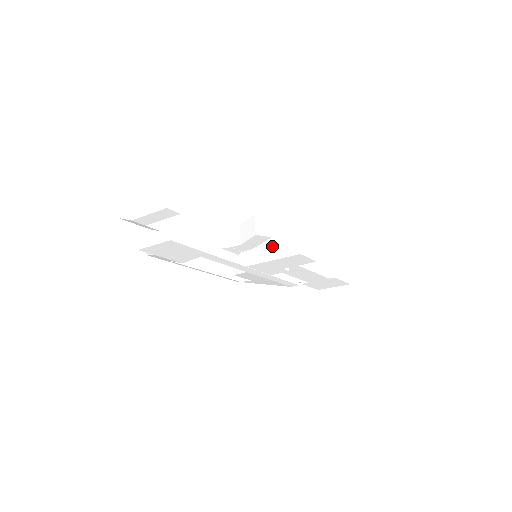
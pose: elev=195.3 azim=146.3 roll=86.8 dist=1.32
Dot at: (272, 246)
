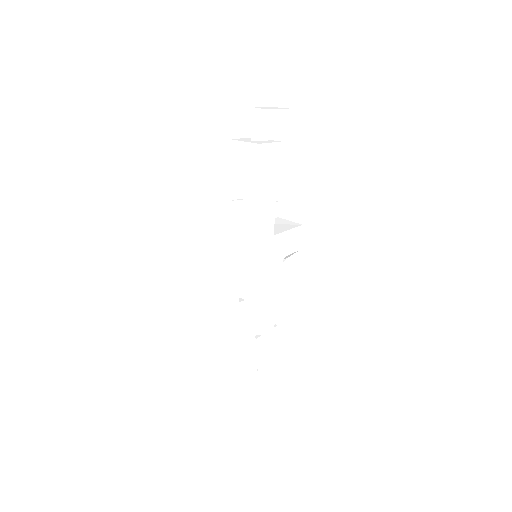
Dot at: (280, 227)
